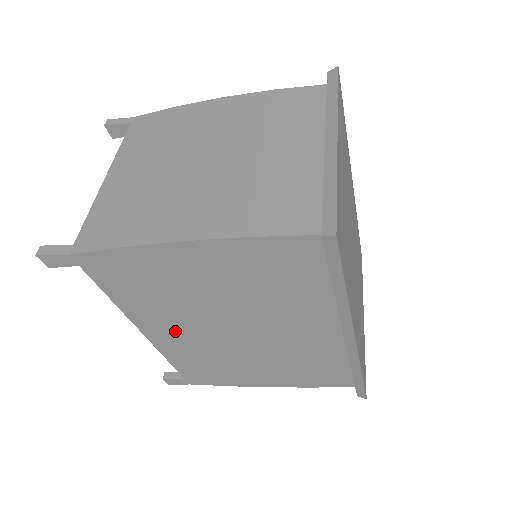
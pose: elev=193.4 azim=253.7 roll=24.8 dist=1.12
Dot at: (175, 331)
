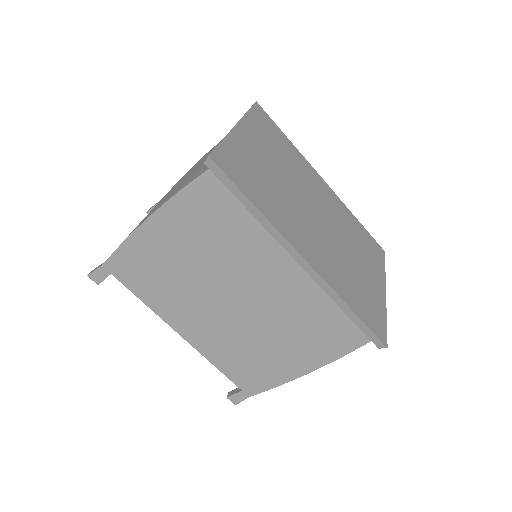
Dot at: (197, 321)
